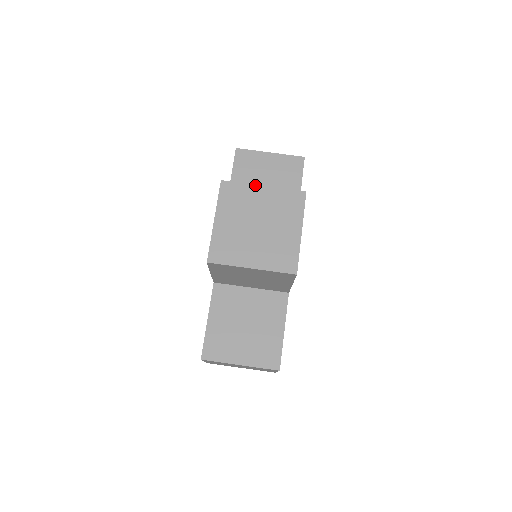
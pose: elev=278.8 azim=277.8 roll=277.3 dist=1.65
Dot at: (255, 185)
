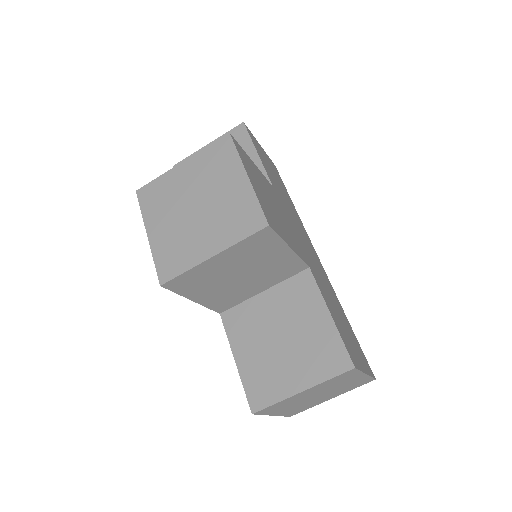
Dot at: (172, 169)
